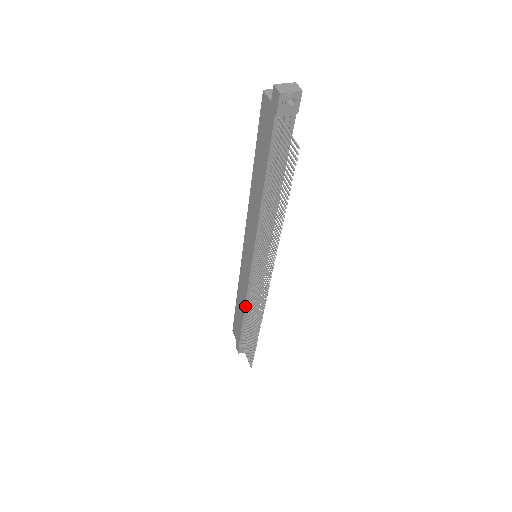
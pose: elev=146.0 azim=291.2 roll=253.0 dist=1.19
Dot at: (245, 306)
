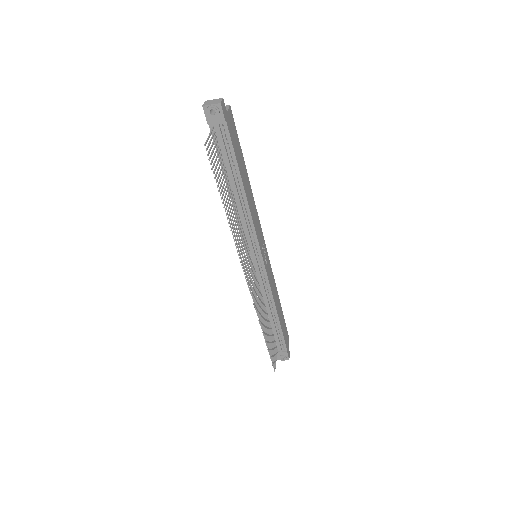
Dot at: occluded
